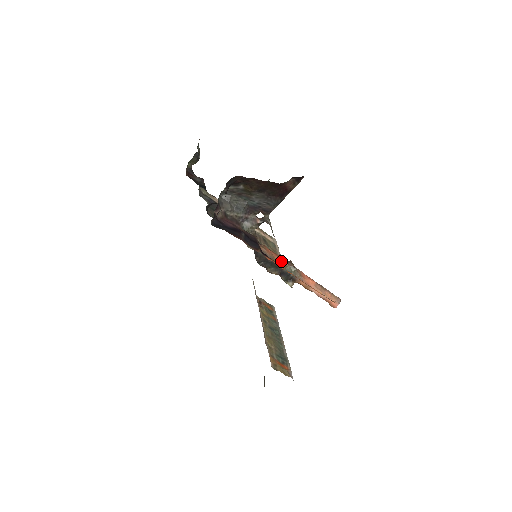
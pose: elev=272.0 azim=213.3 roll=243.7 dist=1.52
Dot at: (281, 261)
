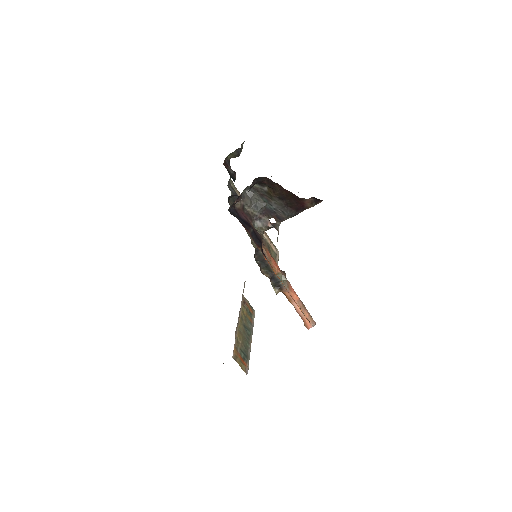
Dot at: (276, 267)
